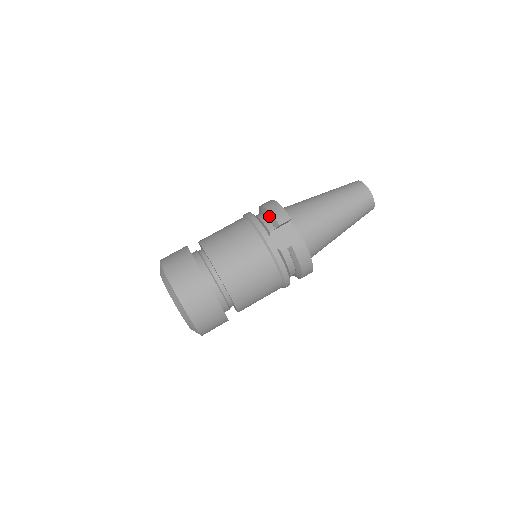
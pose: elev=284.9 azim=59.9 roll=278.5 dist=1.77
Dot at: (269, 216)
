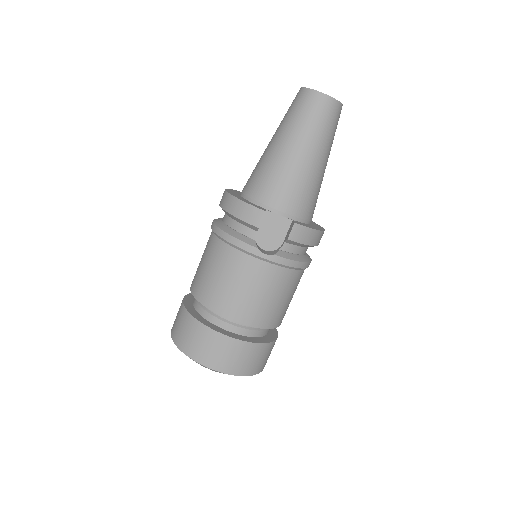
Dot at: (239, 222)
